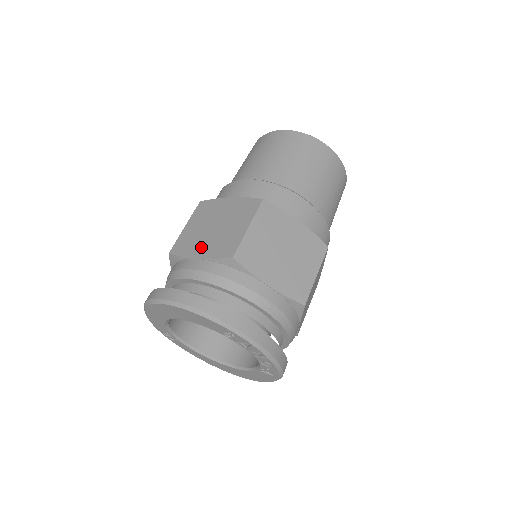
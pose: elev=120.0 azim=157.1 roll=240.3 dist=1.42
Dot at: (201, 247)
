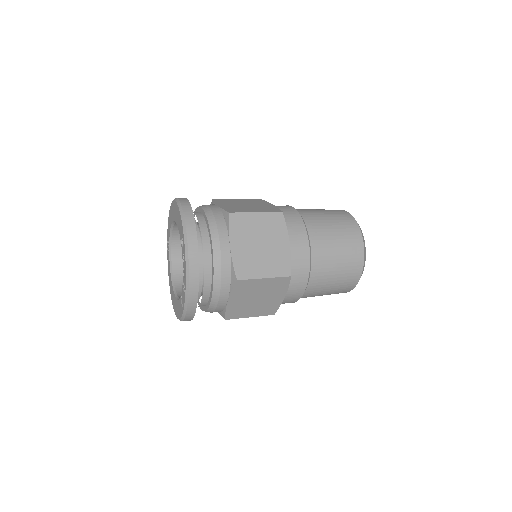
Dot at: (227, 205)
